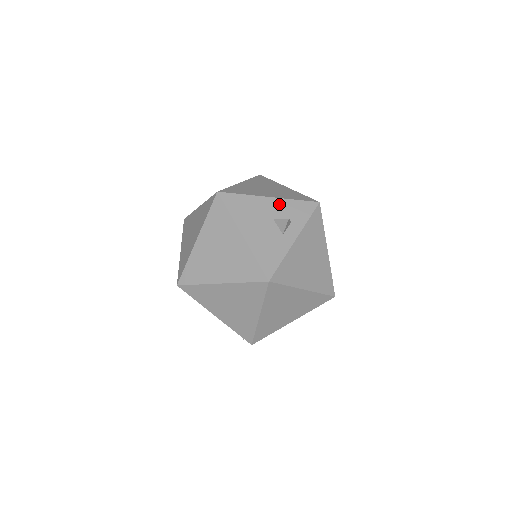
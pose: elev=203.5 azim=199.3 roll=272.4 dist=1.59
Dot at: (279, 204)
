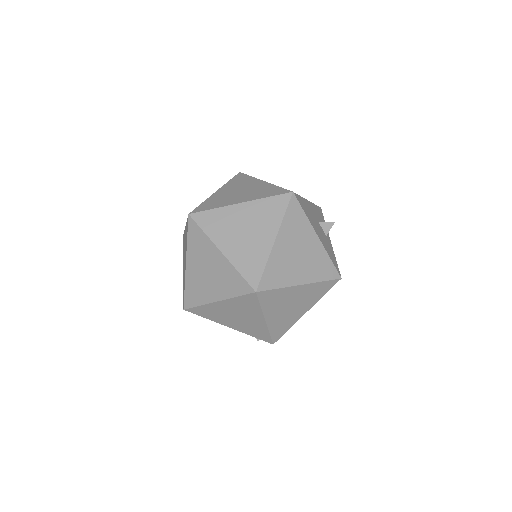
Dot at: (314, 208)
